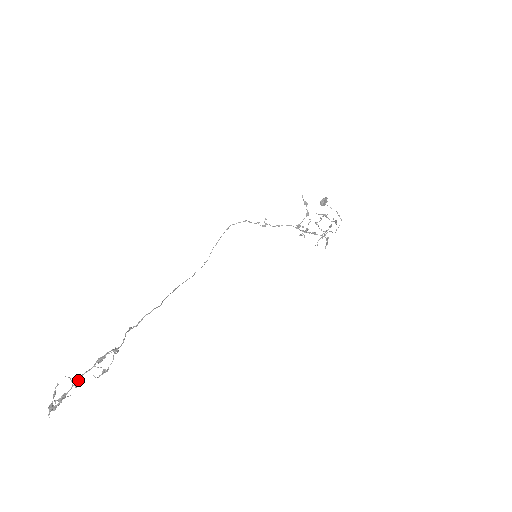
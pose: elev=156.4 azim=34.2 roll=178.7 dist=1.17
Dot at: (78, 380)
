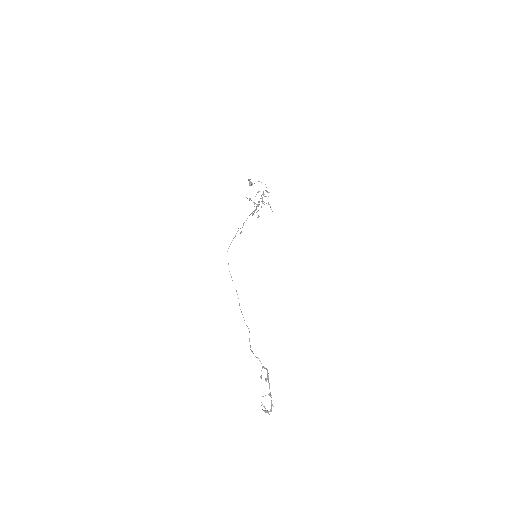
Dot at: (270, 394)
